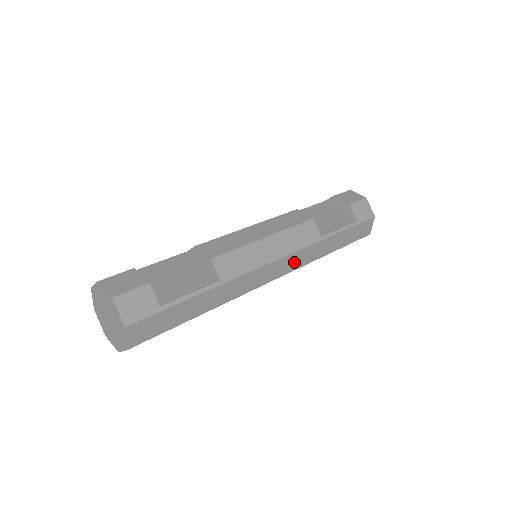
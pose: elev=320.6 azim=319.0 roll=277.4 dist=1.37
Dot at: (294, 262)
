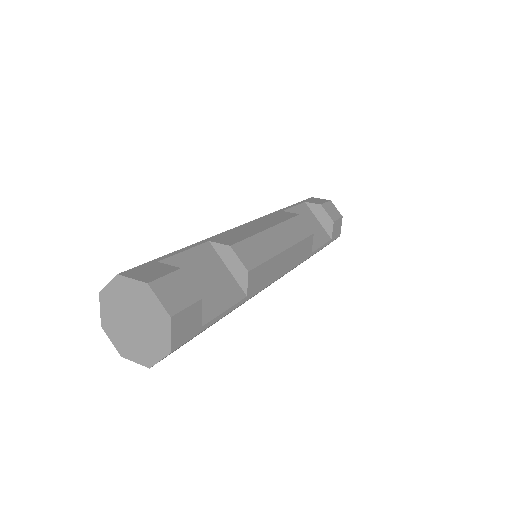
Dot at: occluded
